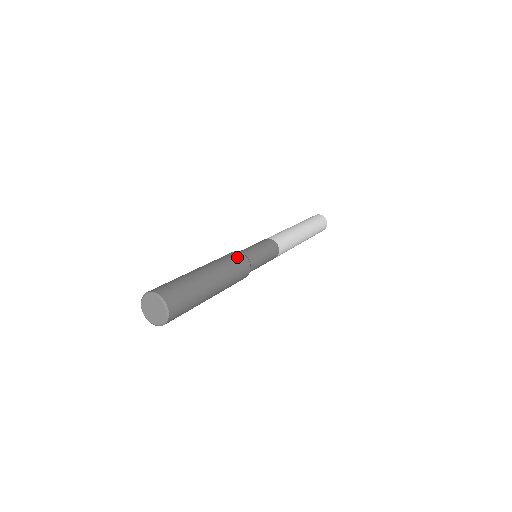
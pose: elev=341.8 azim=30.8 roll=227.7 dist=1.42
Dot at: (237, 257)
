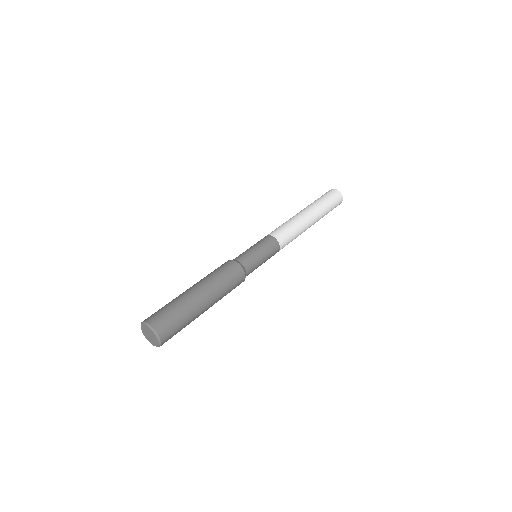
Dot at: (226, 265)
